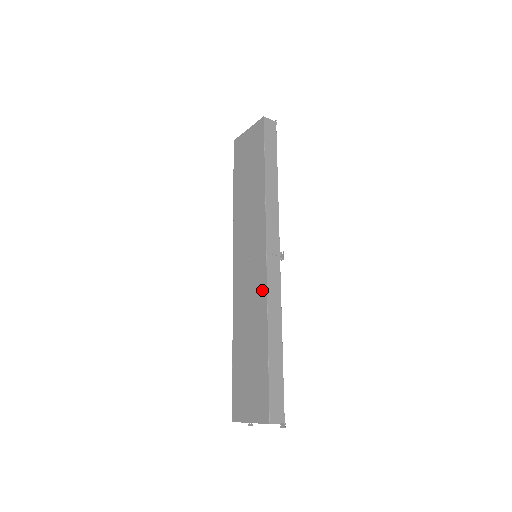
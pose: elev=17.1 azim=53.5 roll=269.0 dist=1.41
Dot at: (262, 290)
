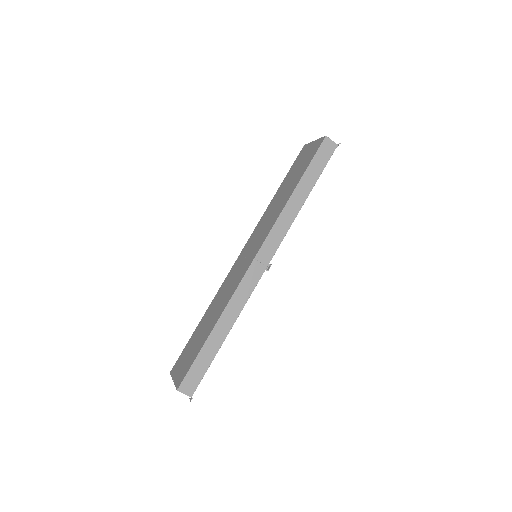
Dot at: (235, 287)
